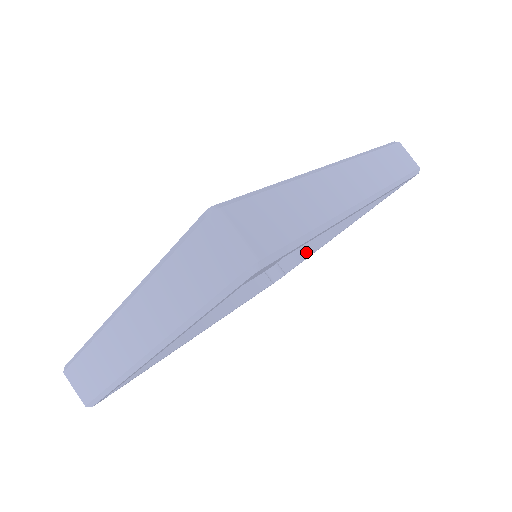
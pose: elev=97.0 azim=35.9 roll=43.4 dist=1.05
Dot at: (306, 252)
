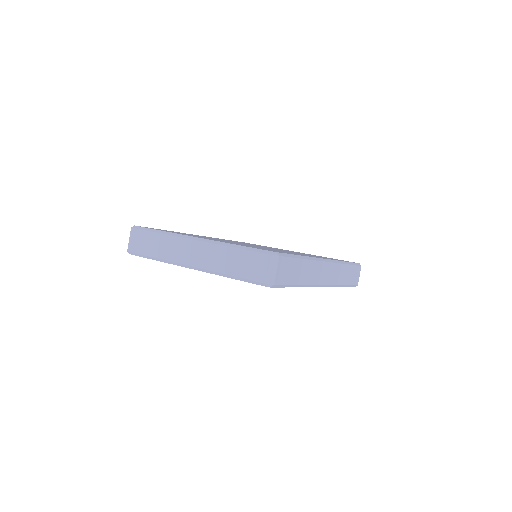
Dot at: occluded
